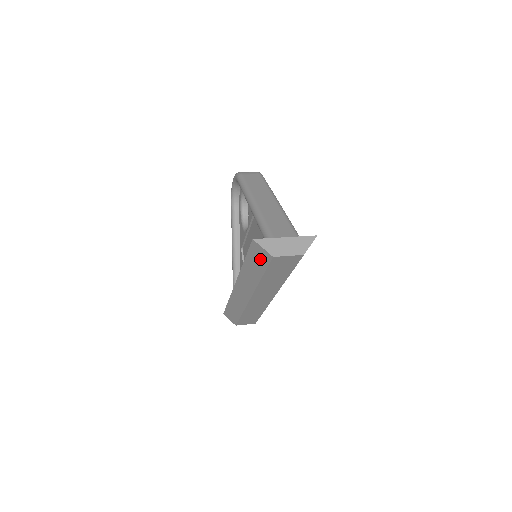
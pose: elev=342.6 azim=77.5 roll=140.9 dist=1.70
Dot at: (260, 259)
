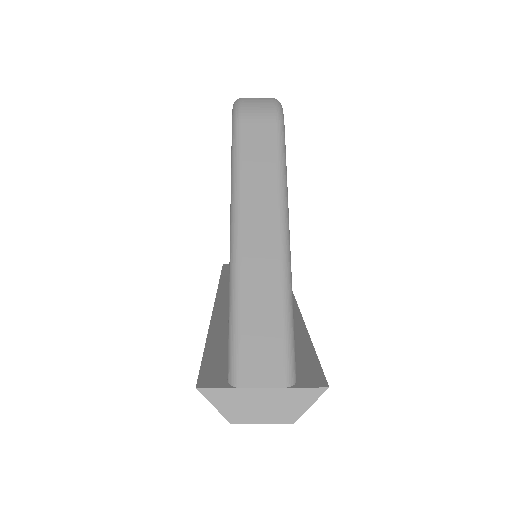
Dot at: occluded
